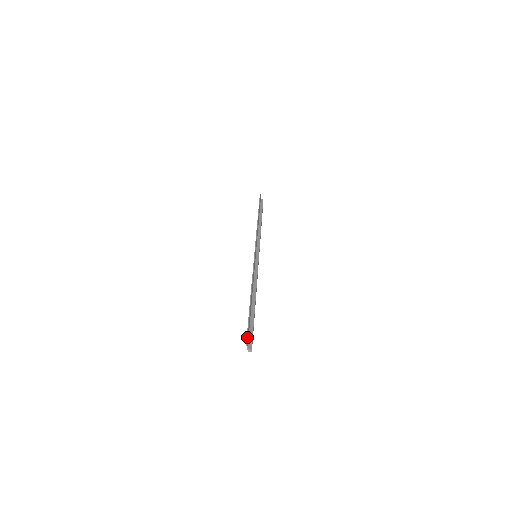
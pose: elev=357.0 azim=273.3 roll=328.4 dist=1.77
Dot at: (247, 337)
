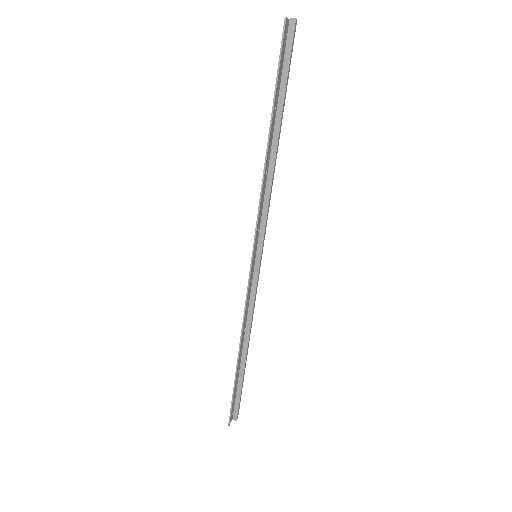
Dot at: (229, 421)
